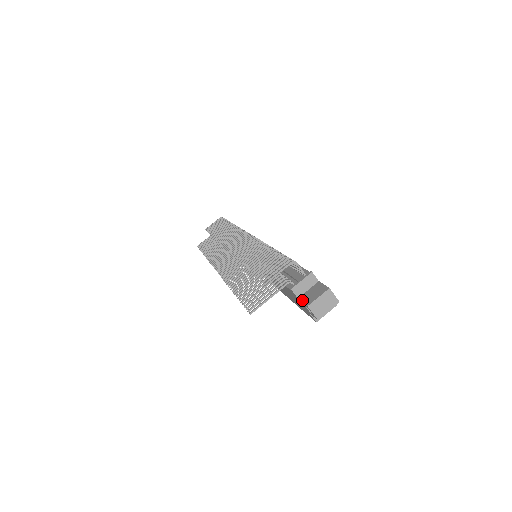
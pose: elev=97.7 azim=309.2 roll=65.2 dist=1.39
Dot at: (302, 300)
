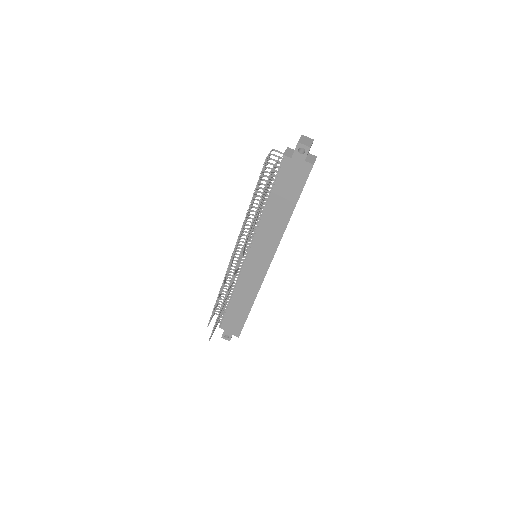
Dot at: occluded
